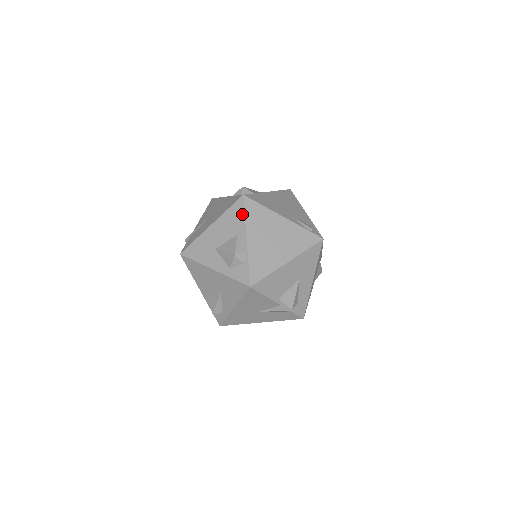
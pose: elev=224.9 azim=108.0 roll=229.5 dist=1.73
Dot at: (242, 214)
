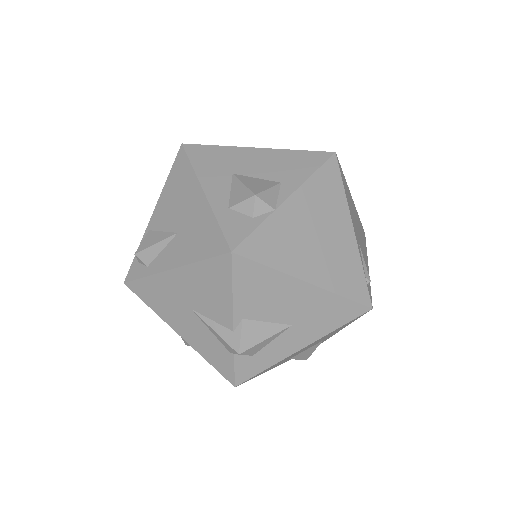
Dot at: (312, 168)
